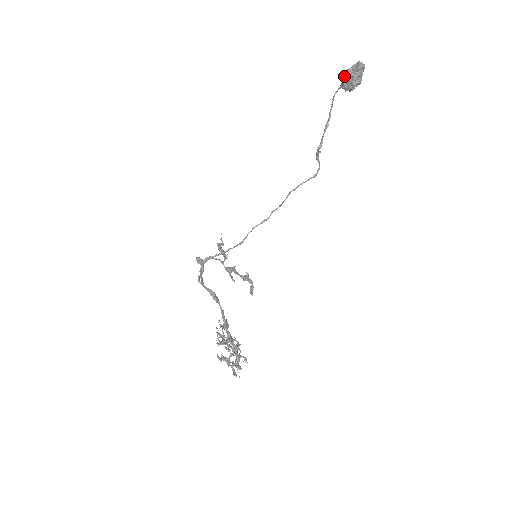
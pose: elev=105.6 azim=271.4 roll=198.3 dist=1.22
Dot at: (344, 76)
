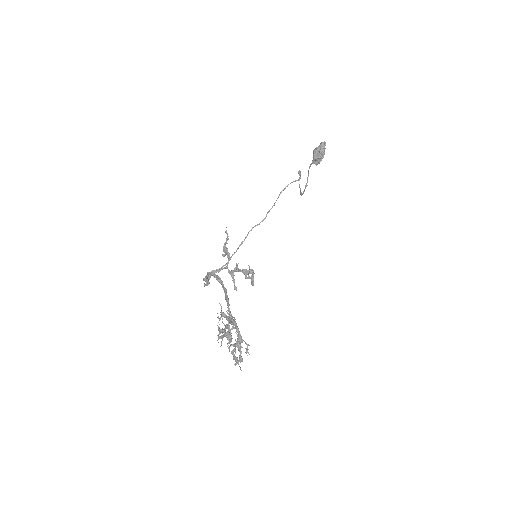
Dot at: (313, 153)
